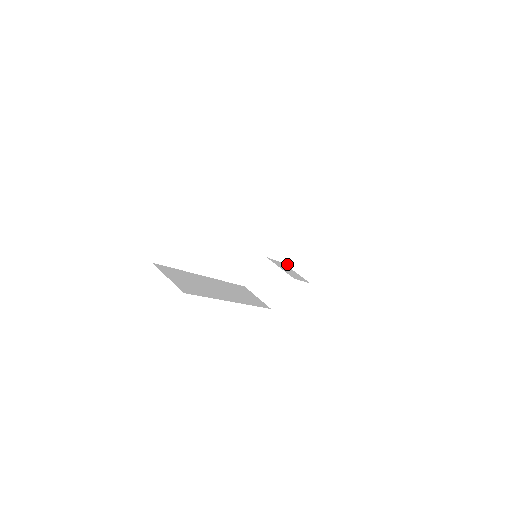
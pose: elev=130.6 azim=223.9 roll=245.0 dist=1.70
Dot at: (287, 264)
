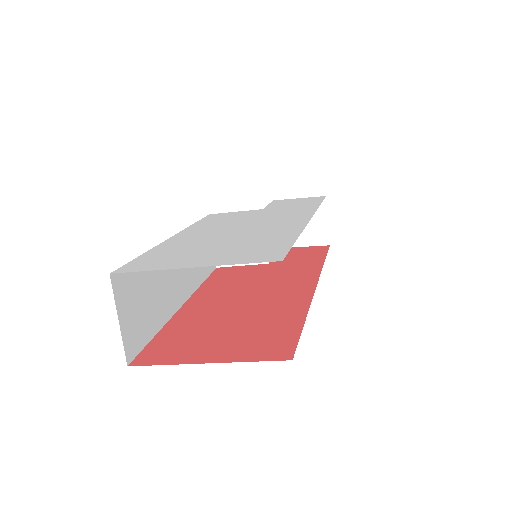
Dot at: occluded
